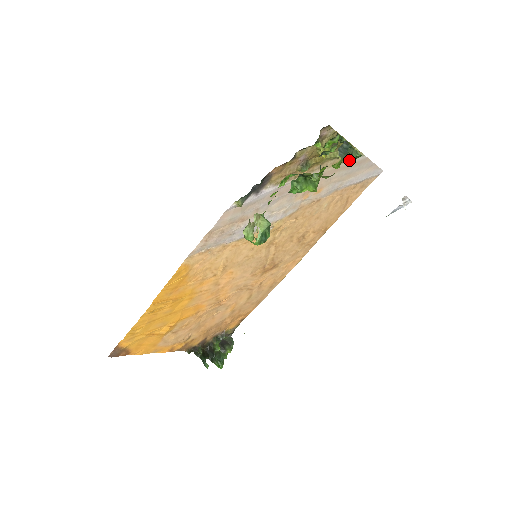
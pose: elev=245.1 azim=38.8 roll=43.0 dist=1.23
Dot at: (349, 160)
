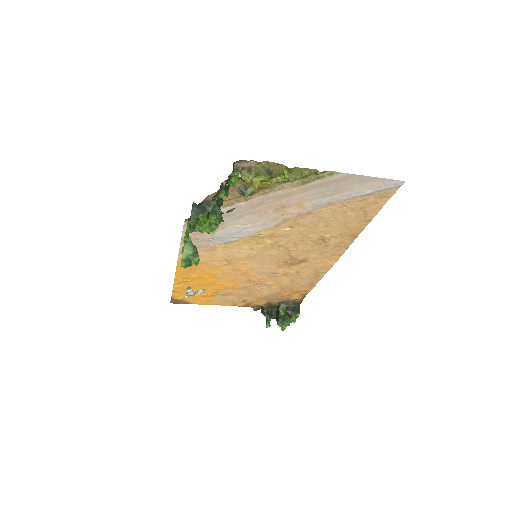
Dot at: (319, 179)
